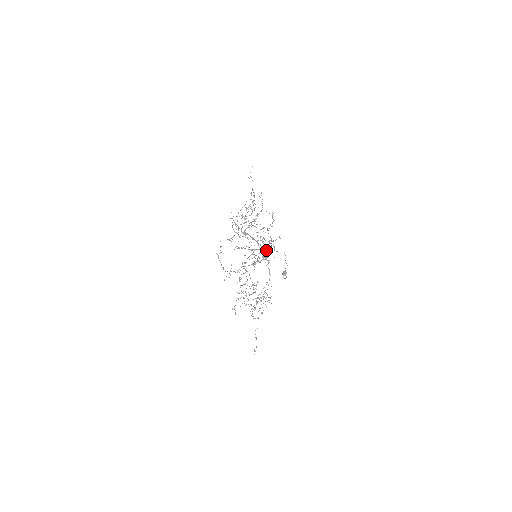
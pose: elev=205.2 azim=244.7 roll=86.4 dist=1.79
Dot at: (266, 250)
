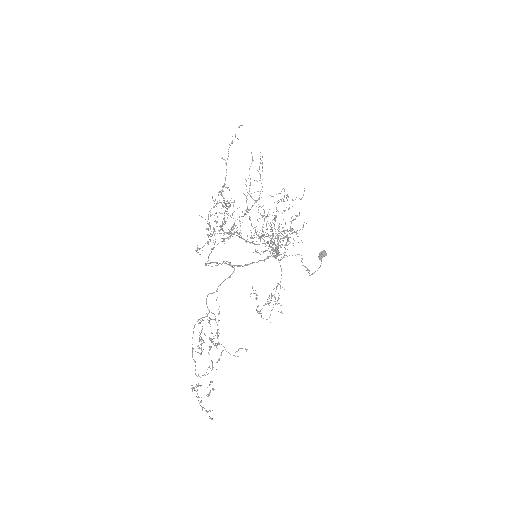
Dot at: occluded
